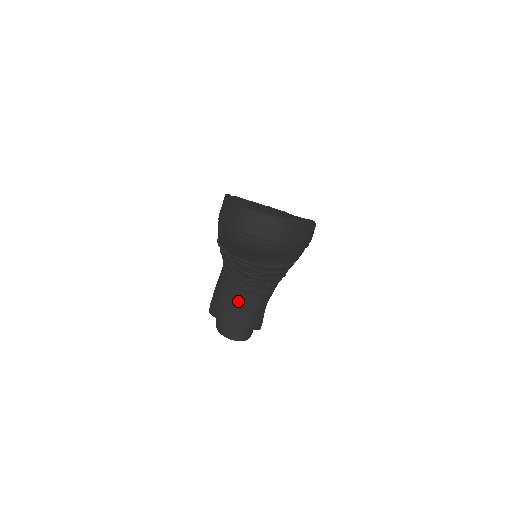
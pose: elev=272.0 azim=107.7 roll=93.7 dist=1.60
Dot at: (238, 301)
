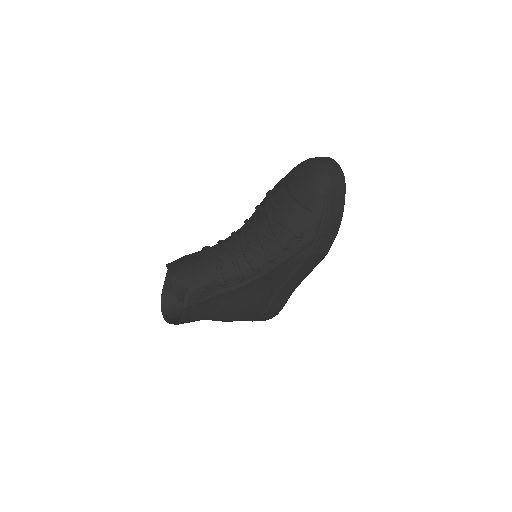
Dot at: (212, 257)
